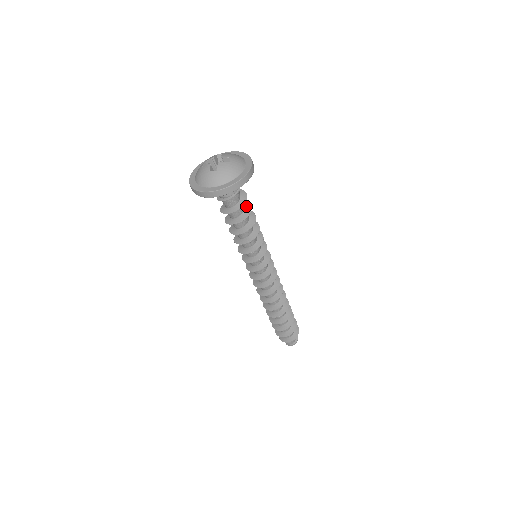
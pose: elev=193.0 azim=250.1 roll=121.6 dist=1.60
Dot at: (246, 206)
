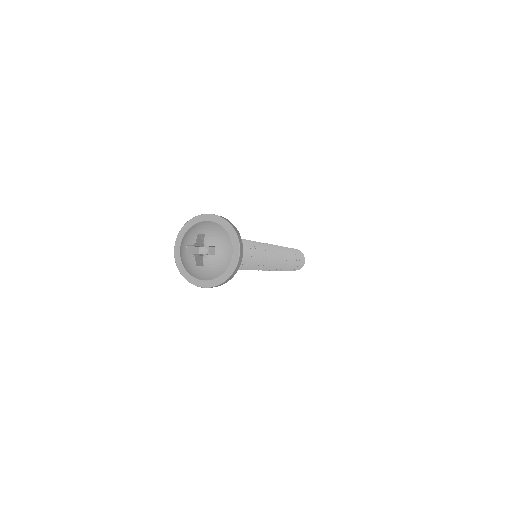
Dot at: occluded
